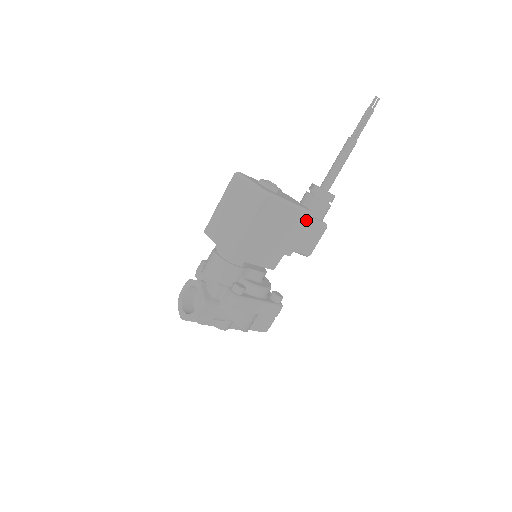
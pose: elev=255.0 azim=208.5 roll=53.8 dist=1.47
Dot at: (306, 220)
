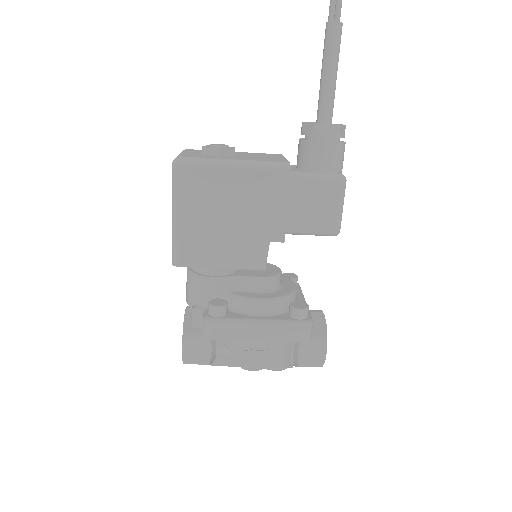
Dot at: (279, 179)
